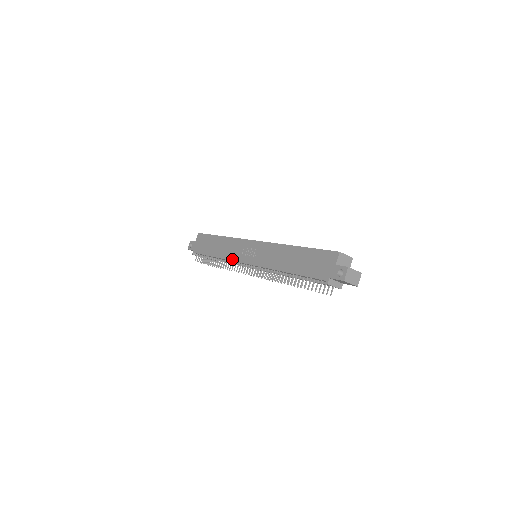
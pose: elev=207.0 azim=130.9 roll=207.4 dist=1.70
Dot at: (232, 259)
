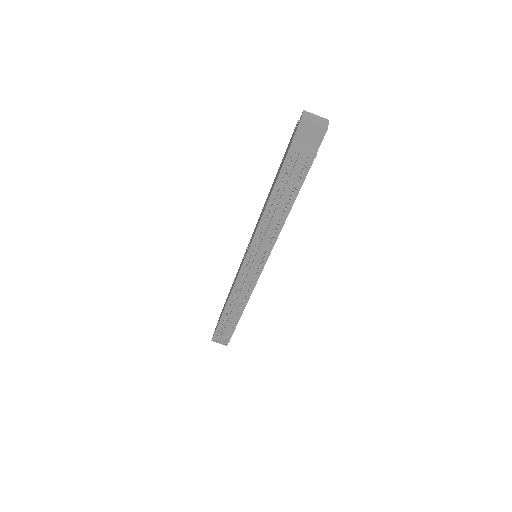
Dot at: (235, 280)
